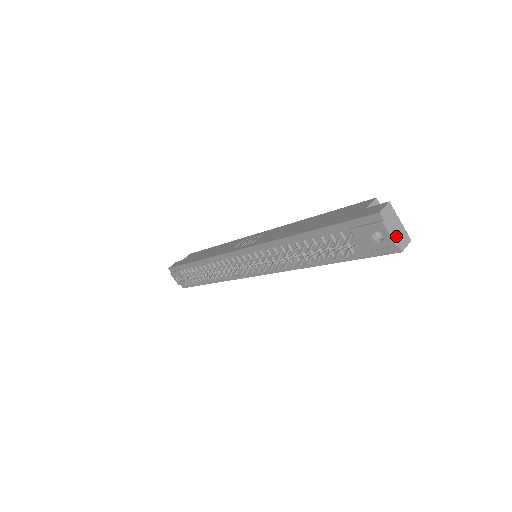
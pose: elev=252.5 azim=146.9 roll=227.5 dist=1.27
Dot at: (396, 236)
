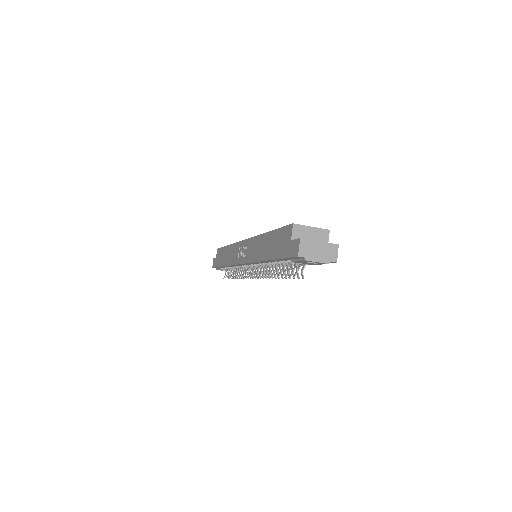
Dot at: (324, 257)
